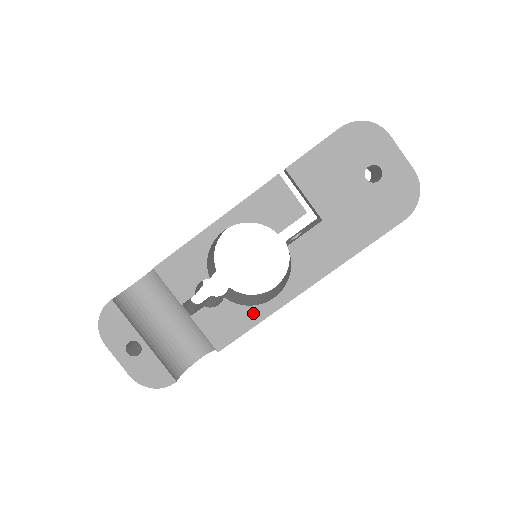
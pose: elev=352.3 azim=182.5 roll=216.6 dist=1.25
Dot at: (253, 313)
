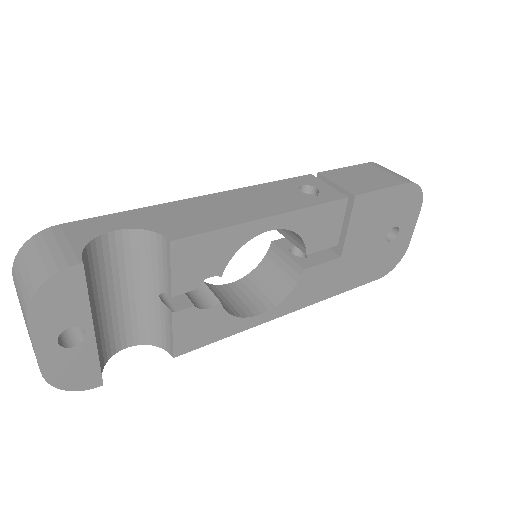
Dot at: (234, 324)
